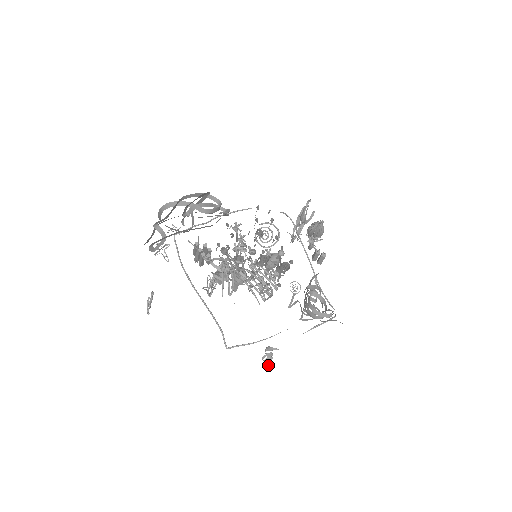
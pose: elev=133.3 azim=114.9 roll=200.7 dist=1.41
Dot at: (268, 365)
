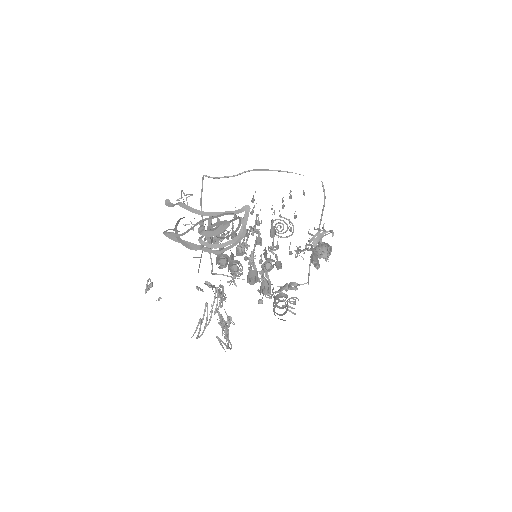
Dot at: occluded
